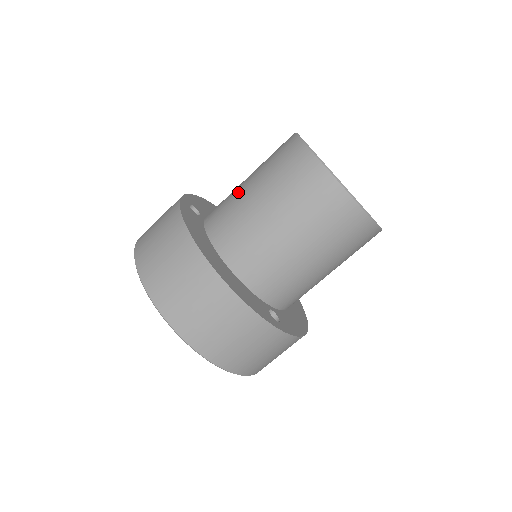
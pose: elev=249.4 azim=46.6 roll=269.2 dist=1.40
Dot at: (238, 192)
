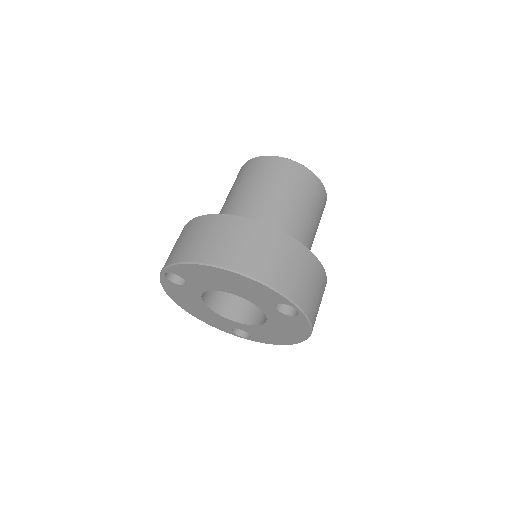
Dot at: (227, 204)
